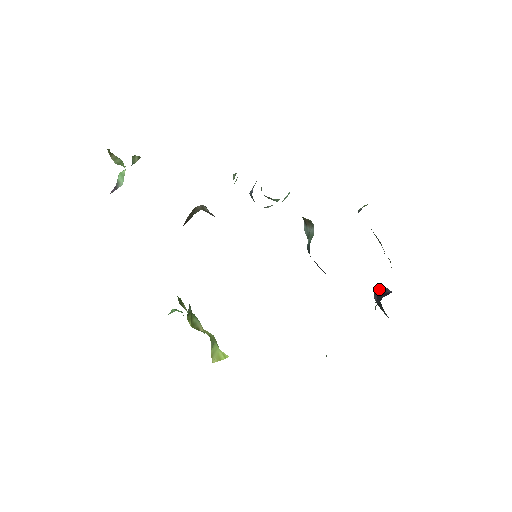
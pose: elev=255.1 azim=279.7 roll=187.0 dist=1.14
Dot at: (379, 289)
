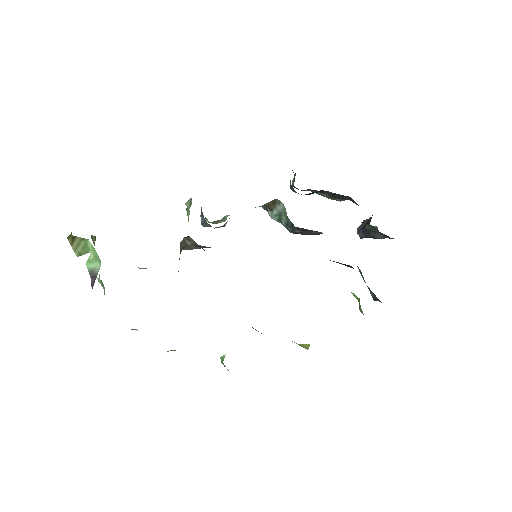
Dot at: occluded
